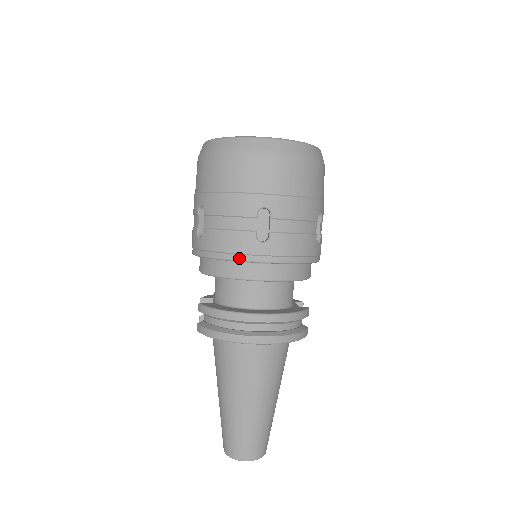
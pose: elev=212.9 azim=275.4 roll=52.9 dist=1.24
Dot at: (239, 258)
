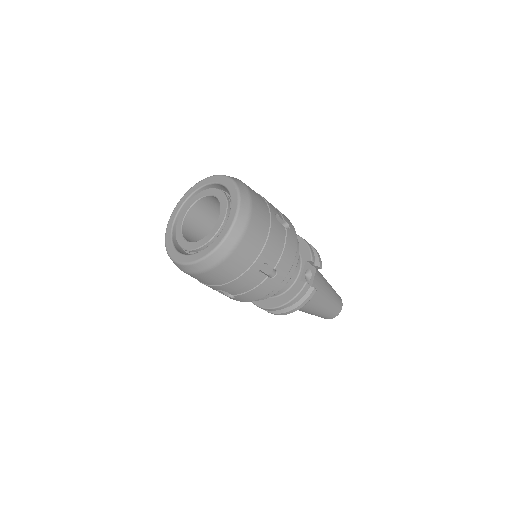
Dot at: occluded
